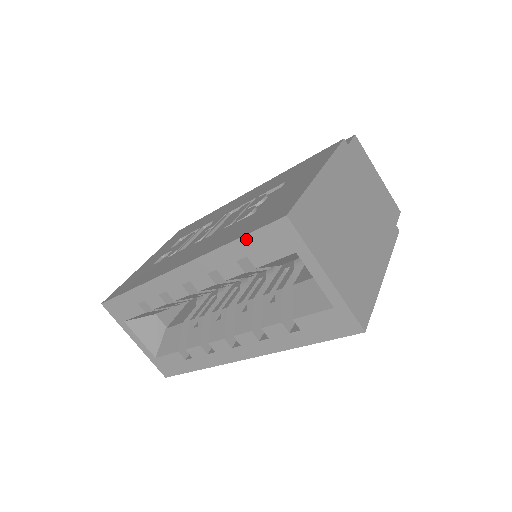
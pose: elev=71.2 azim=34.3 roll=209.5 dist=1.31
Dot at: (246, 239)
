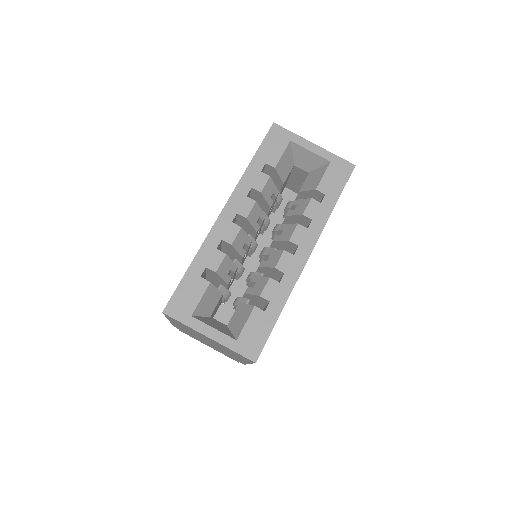
Dot at: (259, 151)
